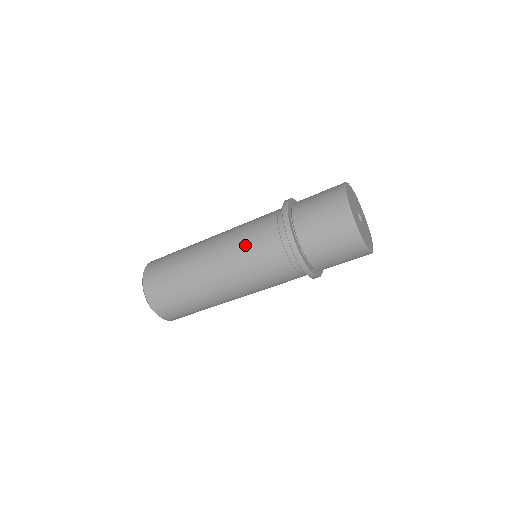
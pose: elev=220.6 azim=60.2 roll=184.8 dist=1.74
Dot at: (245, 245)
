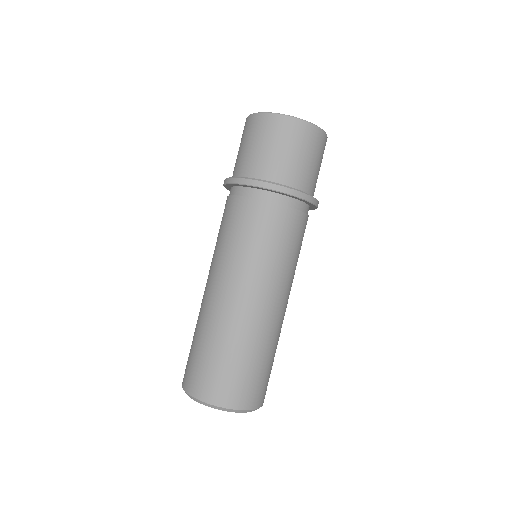
Dot at: (217, 238)
